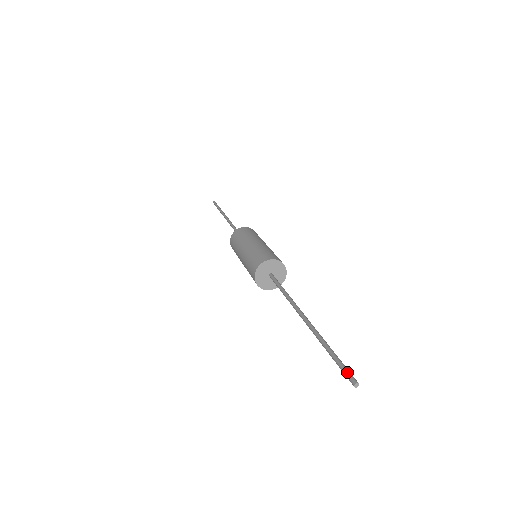
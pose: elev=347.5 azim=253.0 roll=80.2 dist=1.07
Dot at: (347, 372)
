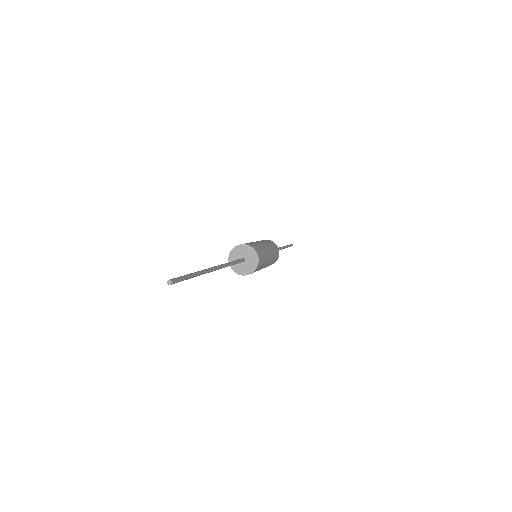
Dot at: occluded
